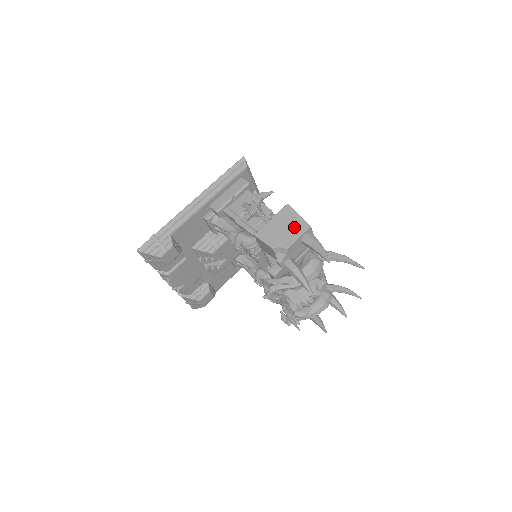
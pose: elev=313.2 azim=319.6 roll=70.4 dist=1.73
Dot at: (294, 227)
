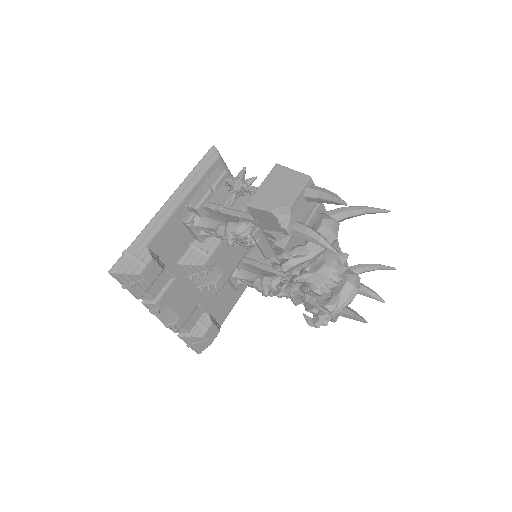
Dot at: (291, 183)
